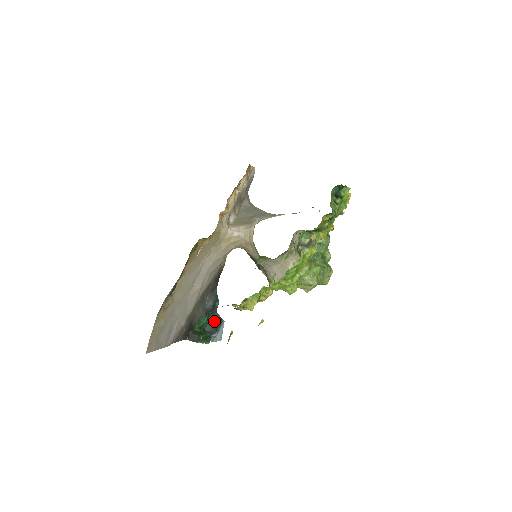
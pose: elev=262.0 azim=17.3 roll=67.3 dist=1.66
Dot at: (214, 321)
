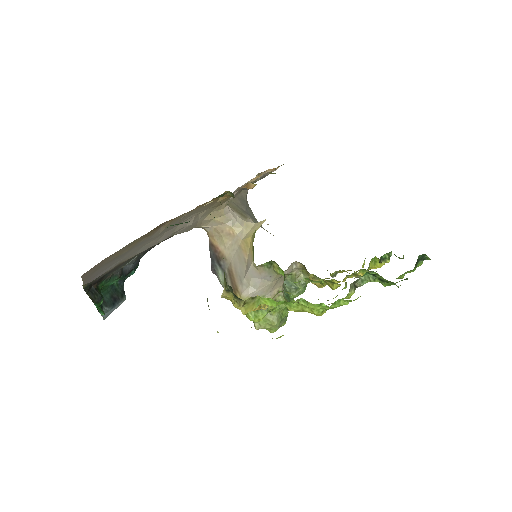
Dot at: (115, 290)
